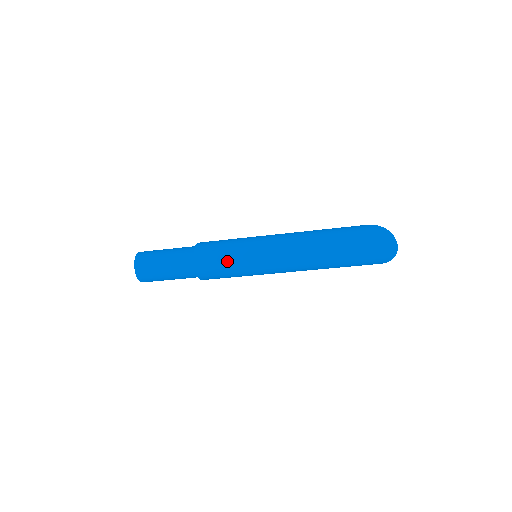
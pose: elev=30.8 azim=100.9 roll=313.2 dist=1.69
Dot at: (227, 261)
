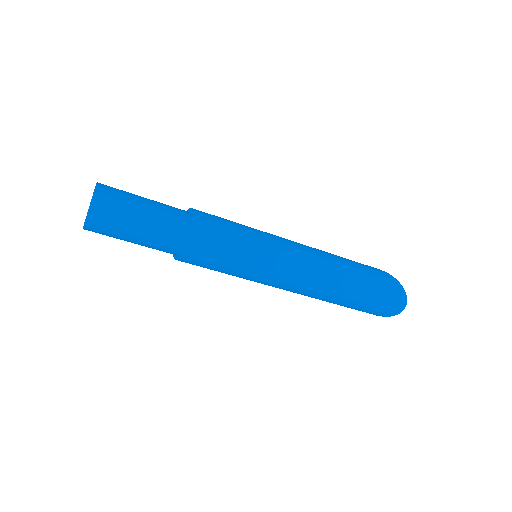
Dot at: (231, 253)
